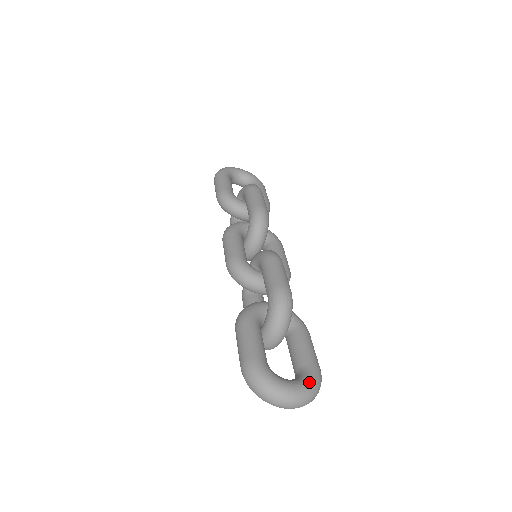
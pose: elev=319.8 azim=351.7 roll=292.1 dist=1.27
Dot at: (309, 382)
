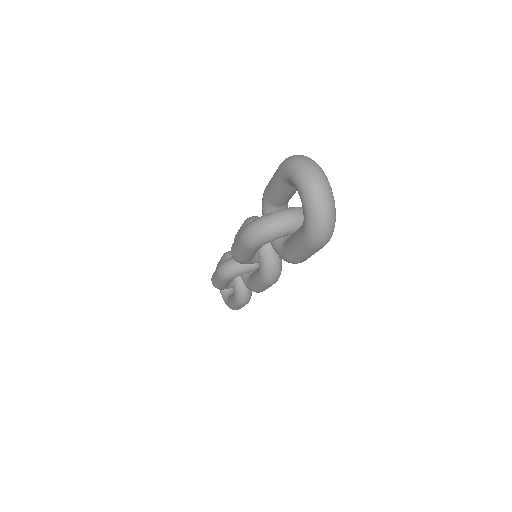
Dot at: occluded
